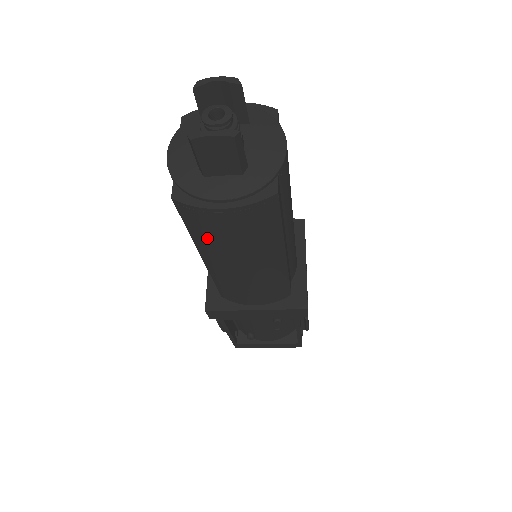
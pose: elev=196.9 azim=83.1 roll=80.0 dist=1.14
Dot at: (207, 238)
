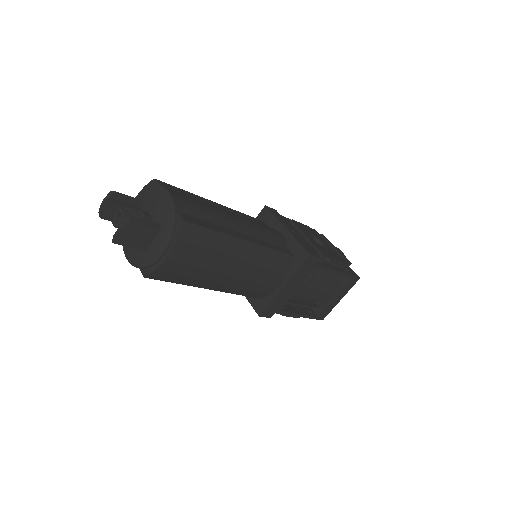
Dot at: (189, 278)
